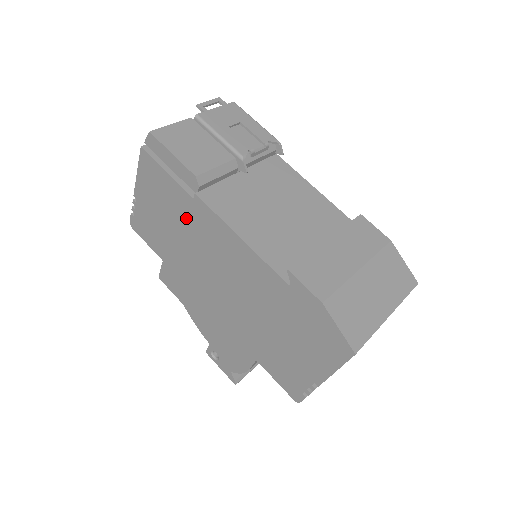
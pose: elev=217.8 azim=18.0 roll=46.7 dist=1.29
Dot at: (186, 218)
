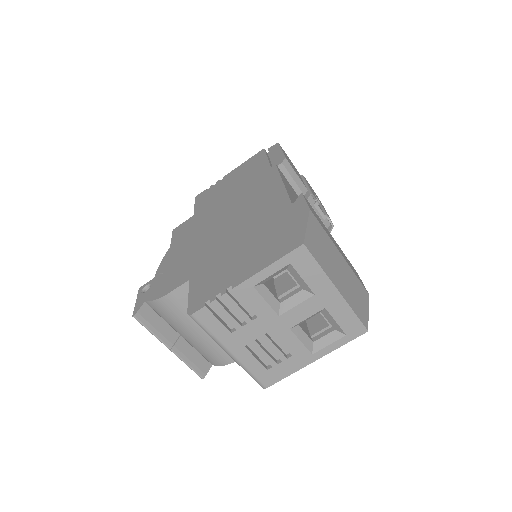
Dot at: (251, 180)
